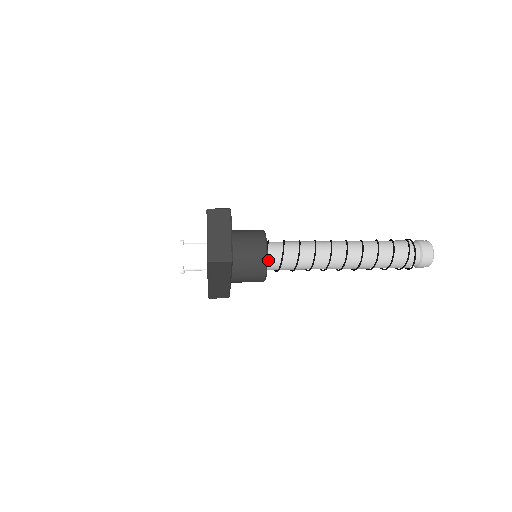
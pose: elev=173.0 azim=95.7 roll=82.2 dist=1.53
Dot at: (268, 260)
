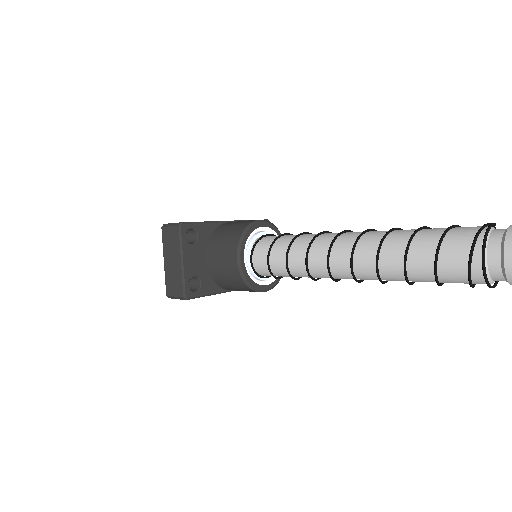
Dot at: (257, 271)
